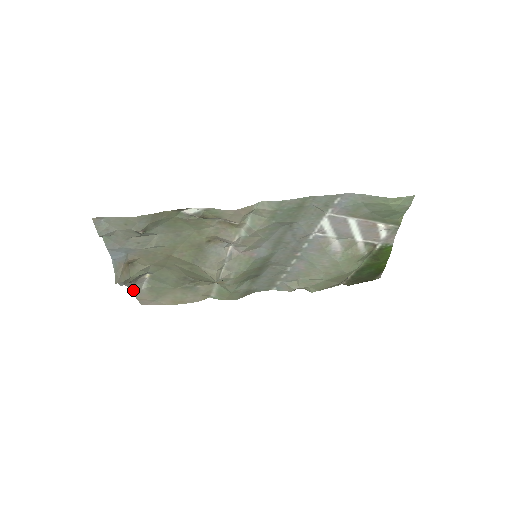
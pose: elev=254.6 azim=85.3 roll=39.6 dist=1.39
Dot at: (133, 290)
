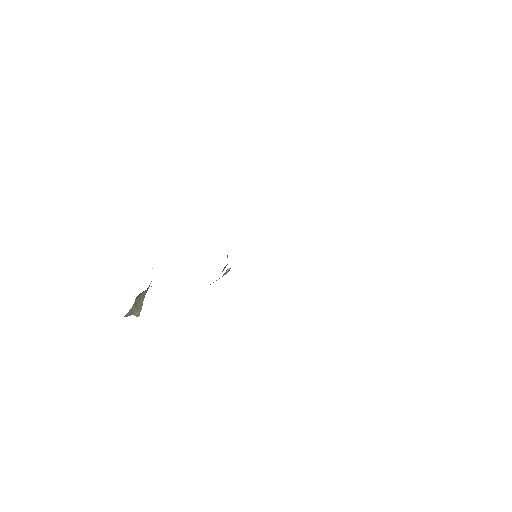
Dot at: occluded
